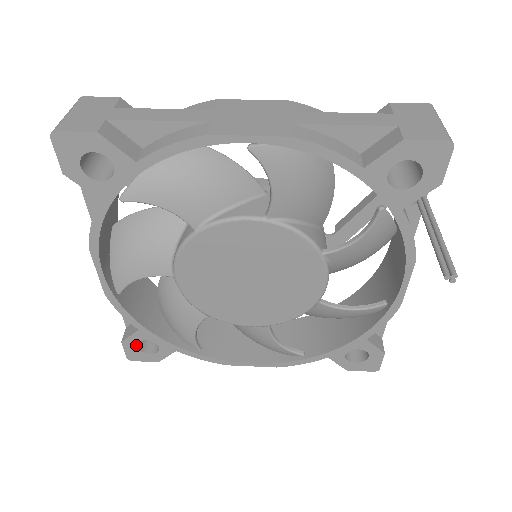
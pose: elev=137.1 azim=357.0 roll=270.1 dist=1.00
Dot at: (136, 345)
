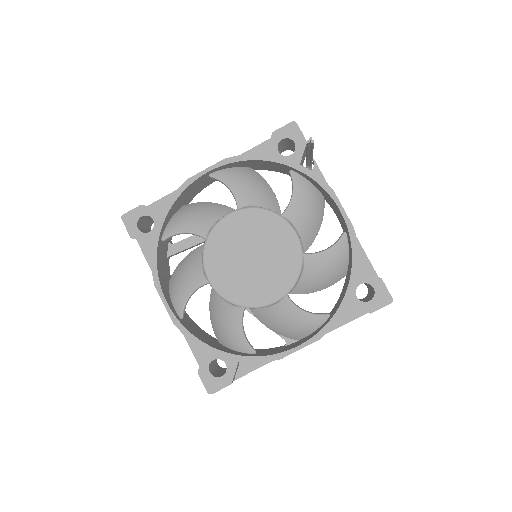
Dot at: (209, 370)
